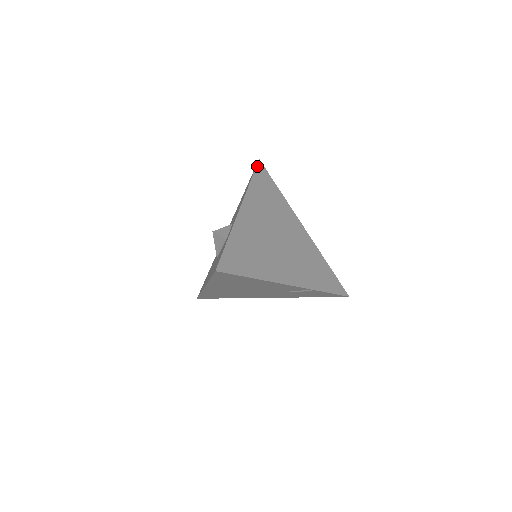
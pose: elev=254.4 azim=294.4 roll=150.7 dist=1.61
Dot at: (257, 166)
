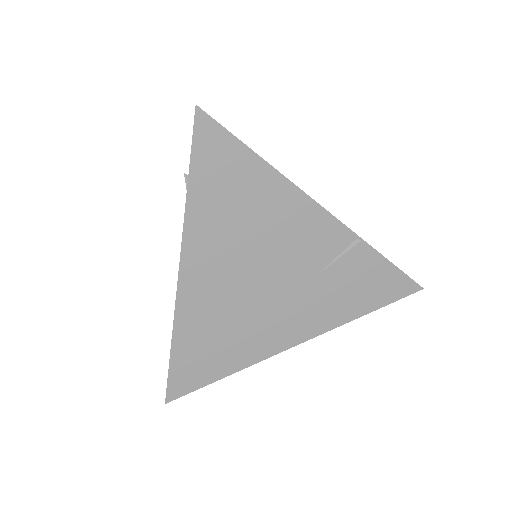
Dot at: occluded
